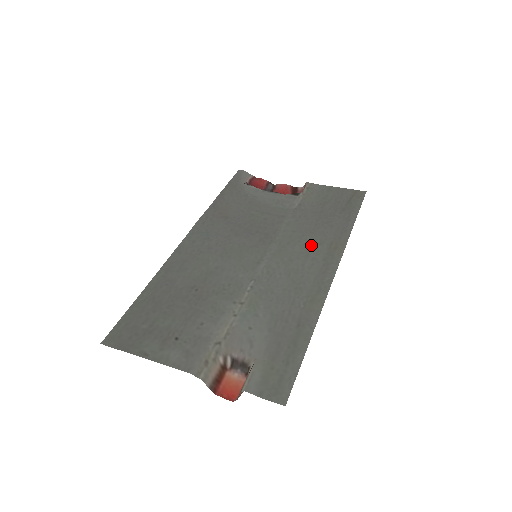
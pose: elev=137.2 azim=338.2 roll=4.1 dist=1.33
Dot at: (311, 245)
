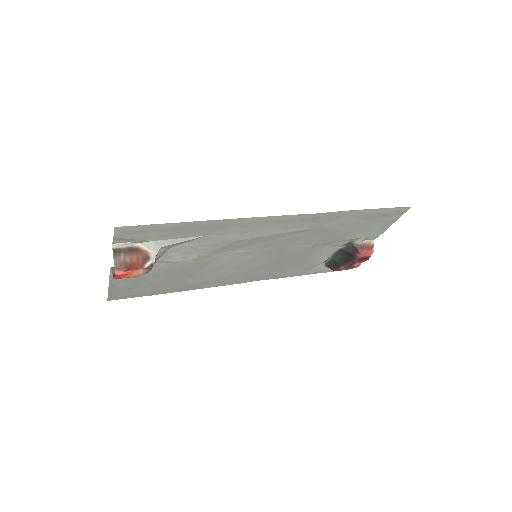
Dot at: (301, 231)
